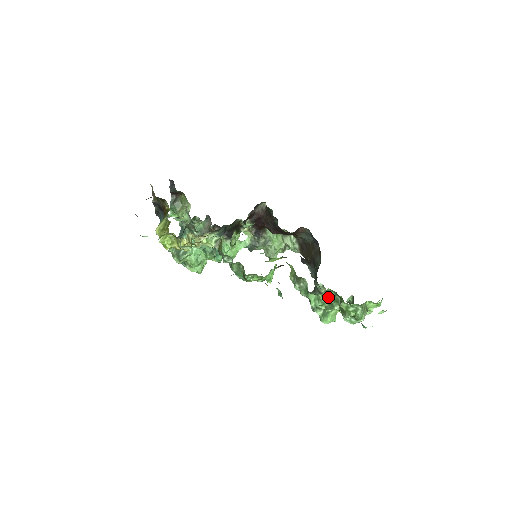
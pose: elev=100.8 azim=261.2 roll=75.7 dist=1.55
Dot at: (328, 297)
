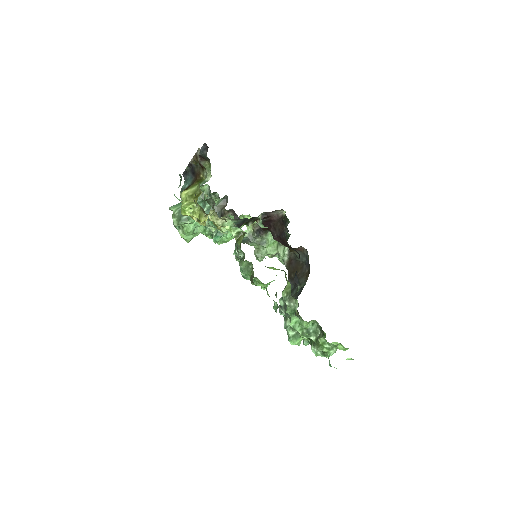
Dot at: (310, 326)
